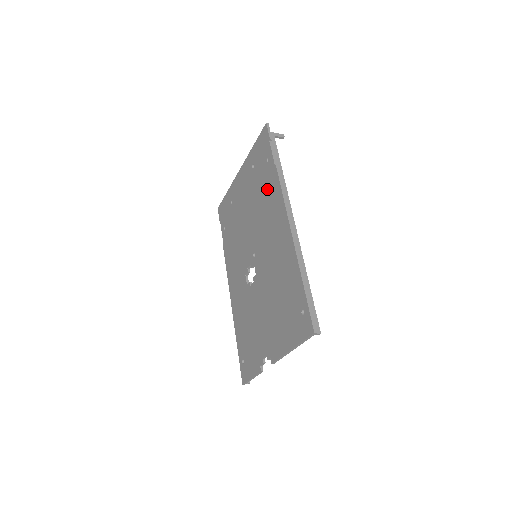
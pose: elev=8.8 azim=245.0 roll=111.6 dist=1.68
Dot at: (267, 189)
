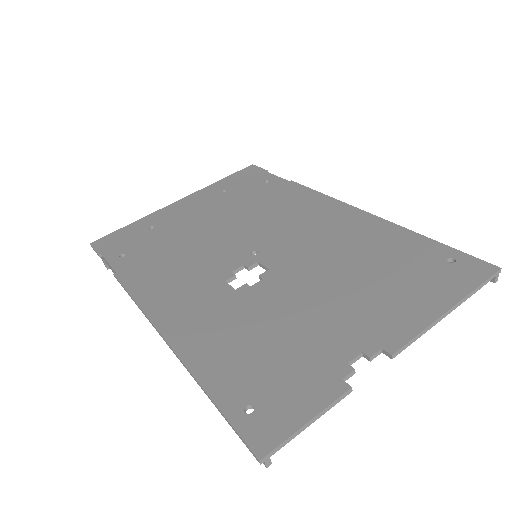
Dot at: (276, 197)
